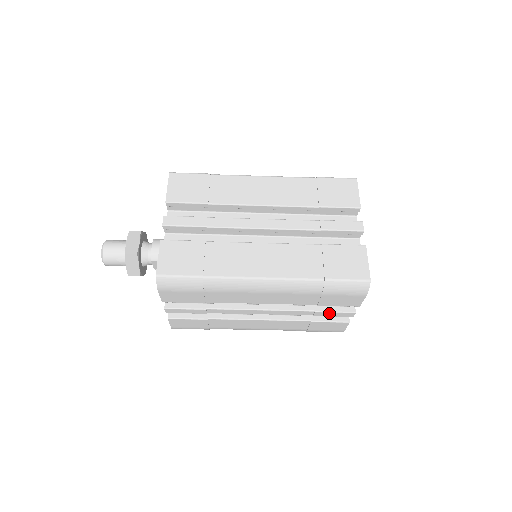
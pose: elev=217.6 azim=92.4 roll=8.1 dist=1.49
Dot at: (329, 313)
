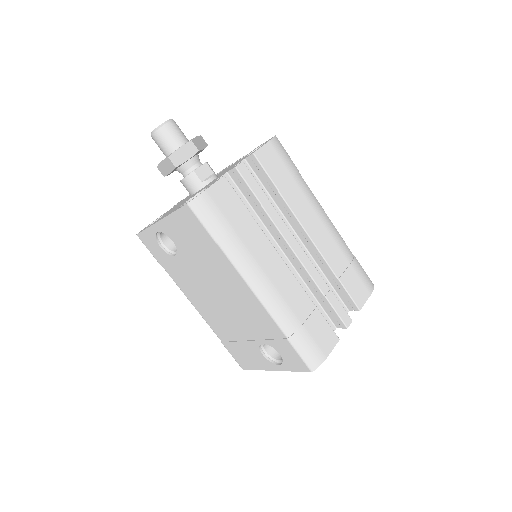
Dot at: (337, 302)
